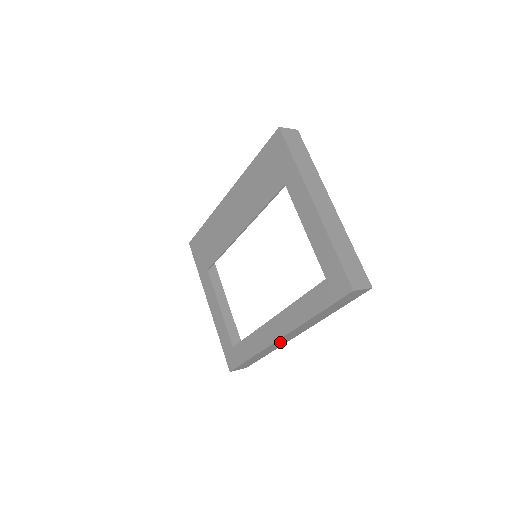
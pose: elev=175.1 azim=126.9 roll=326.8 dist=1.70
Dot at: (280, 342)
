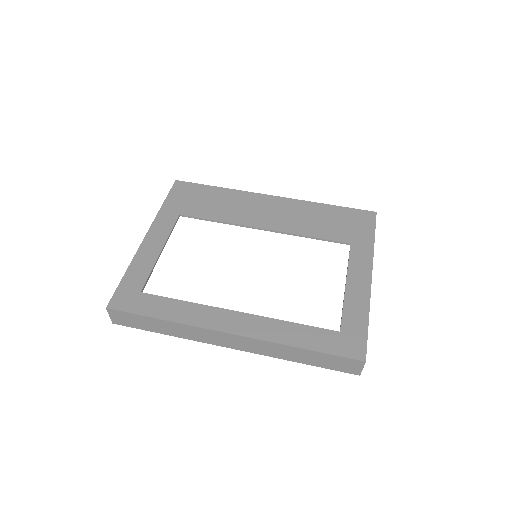
Dot at: (212, 336)
